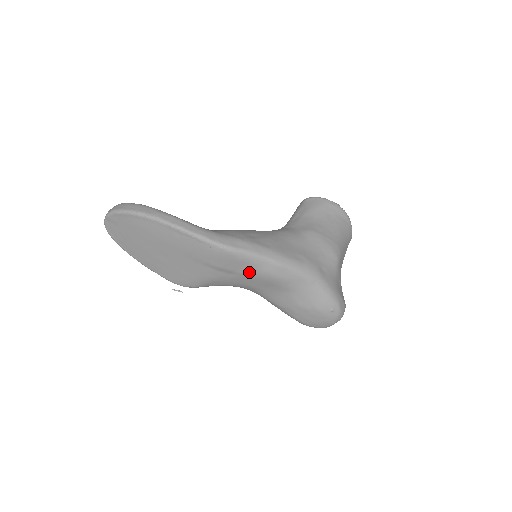
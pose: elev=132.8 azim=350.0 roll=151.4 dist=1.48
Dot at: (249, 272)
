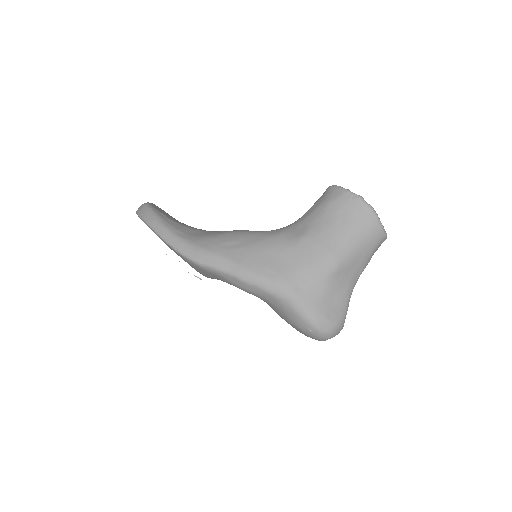
Dot at: (225, 281)
